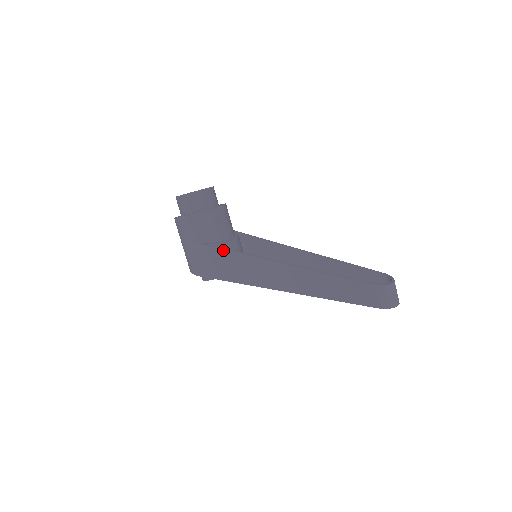
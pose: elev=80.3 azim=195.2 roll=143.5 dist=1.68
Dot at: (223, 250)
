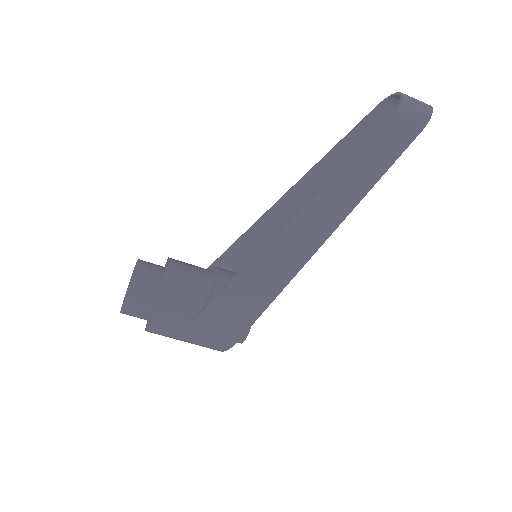
Dot at: (225, 289)
